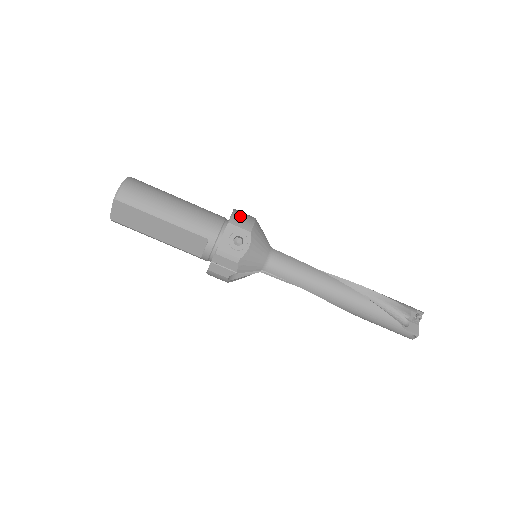
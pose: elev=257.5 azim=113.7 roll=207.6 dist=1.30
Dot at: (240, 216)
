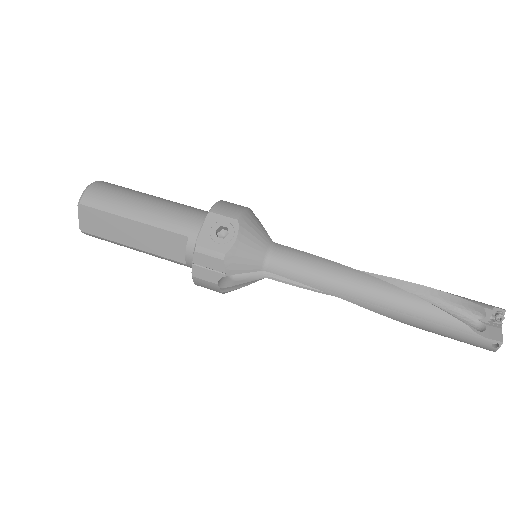
Dot at: (226, 204)
